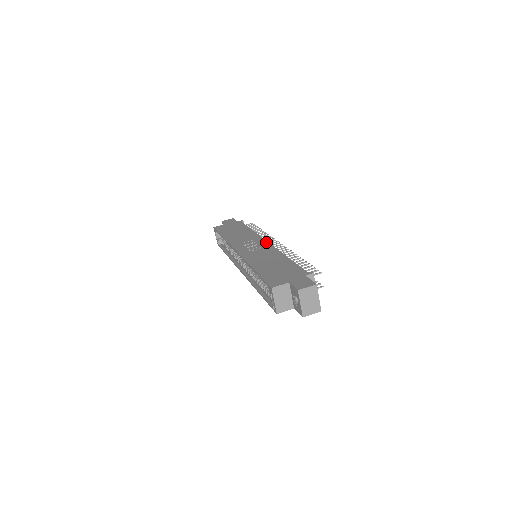
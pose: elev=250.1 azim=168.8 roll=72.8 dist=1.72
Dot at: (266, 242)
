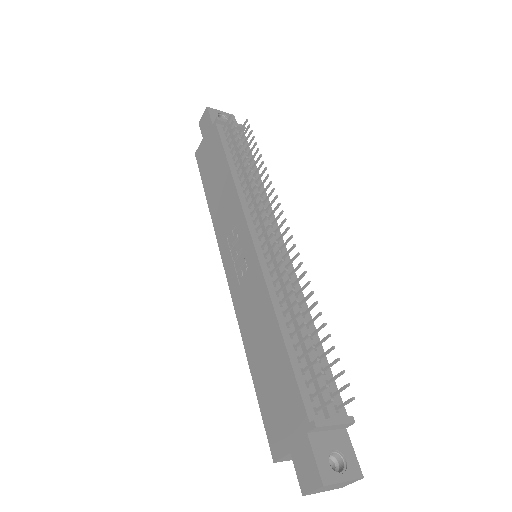
Dot at: (250, 242)
